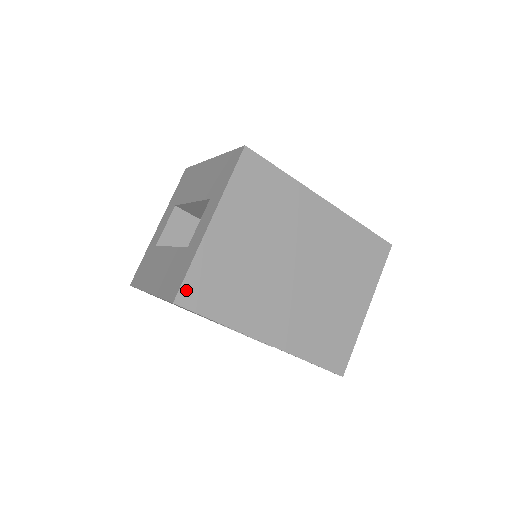
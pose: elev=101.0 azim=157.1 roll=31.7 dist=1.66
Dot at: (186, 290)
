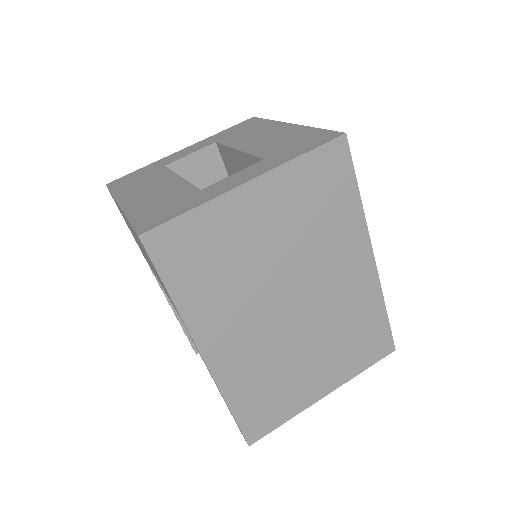
Dot at: (164, 233)
